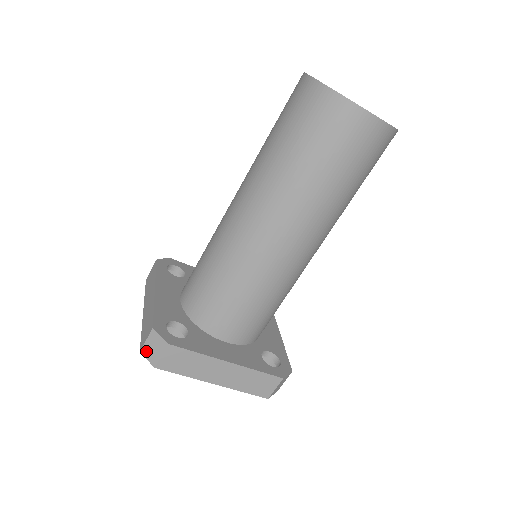
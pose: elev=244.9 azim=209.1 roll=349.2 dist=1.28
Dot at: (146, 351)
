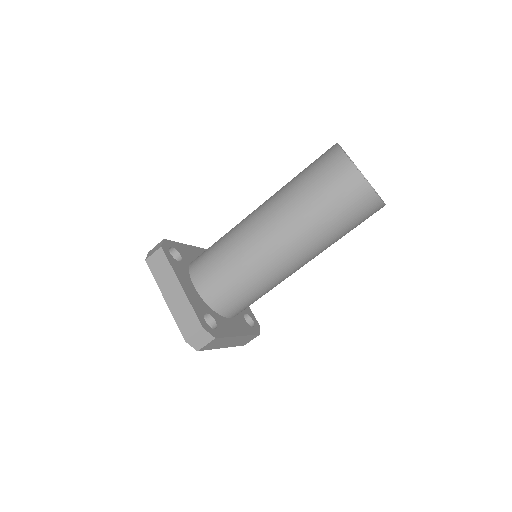
Dot at: (192, 341)
